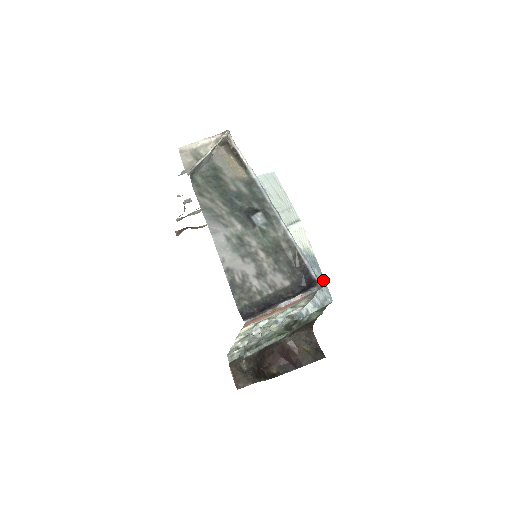
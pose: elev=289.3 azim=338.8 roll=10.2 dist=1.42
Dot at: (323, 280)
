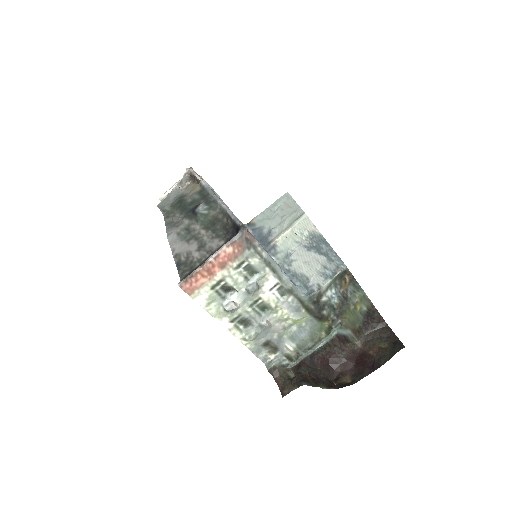
Dot at: (332, 251)
